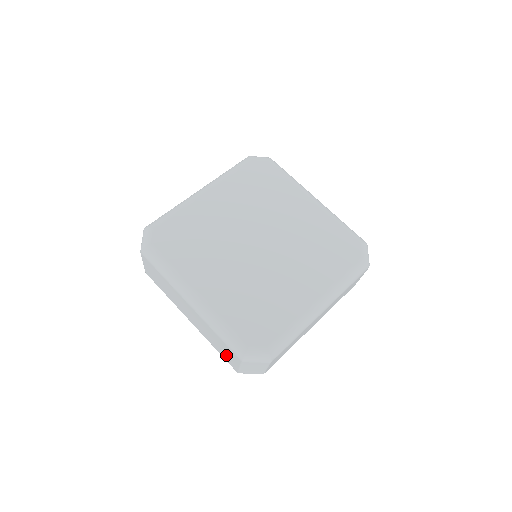
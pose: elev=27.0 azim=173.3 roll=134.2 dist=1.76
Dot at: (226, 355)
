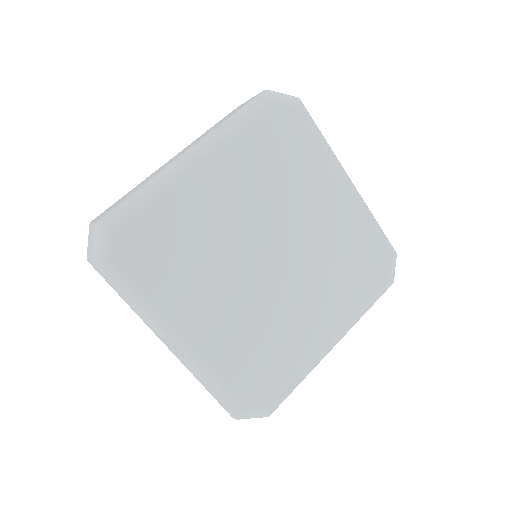
Dot at: occluded
